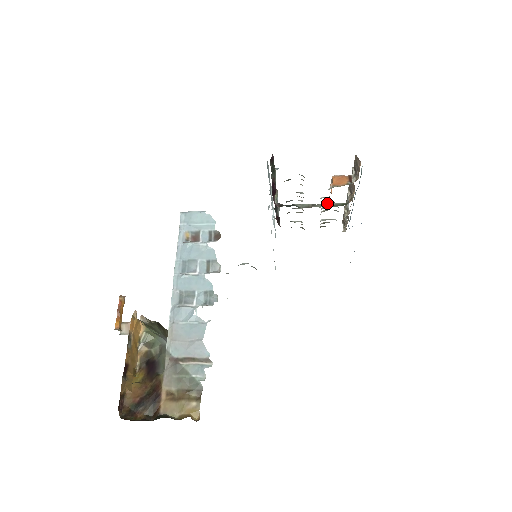
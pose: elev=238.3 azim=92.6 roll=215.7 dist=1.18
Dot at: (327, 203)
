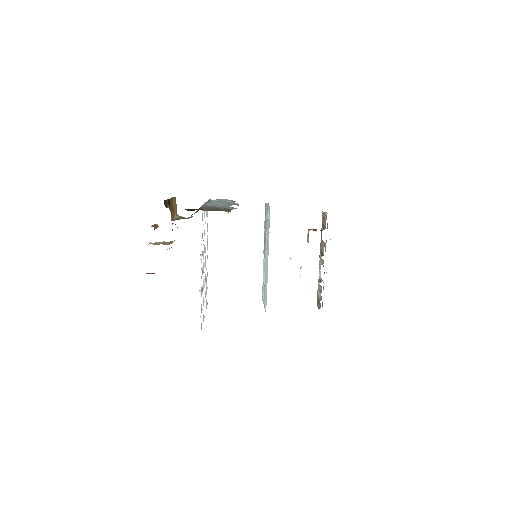
Dot at: occluded
